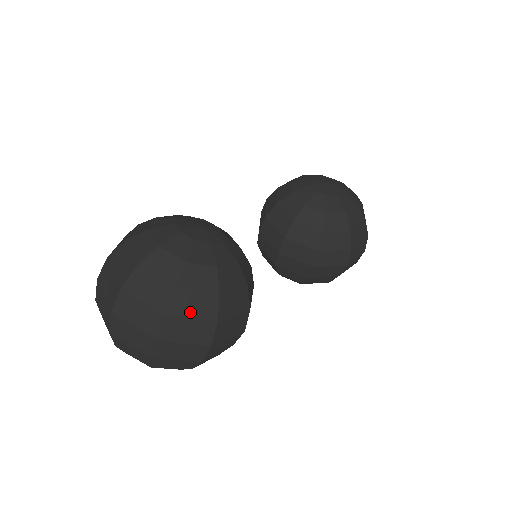
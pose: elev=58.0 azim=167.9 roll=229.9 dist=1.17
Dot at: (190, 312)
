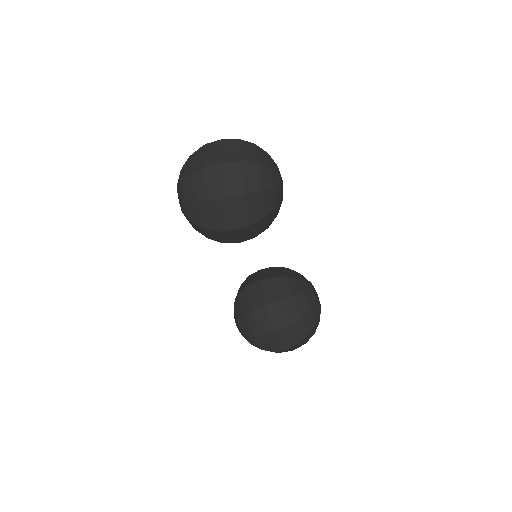
Dot at: (246, 175)
